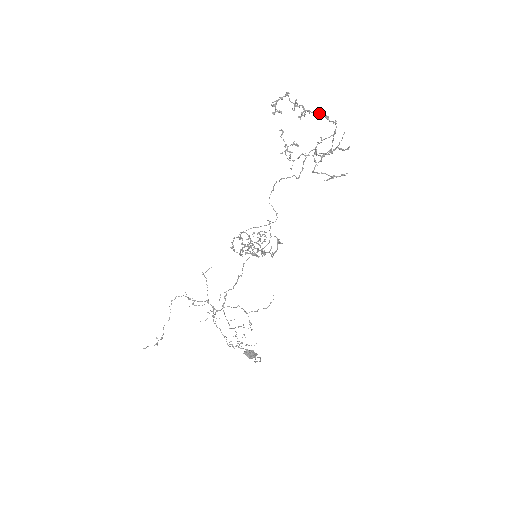
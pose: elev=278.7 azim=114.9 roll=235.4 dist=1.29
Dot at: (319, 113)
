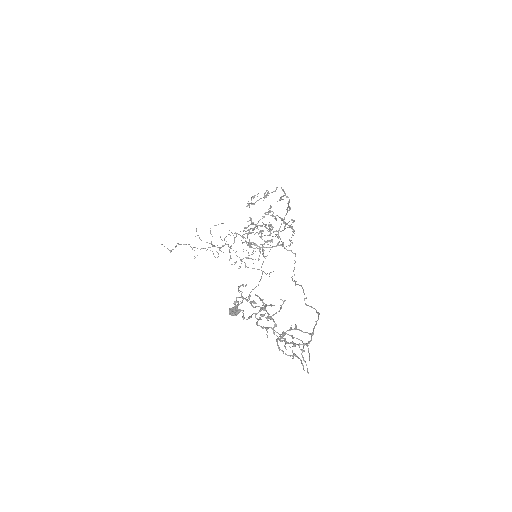
Dot at: (284, 341)
